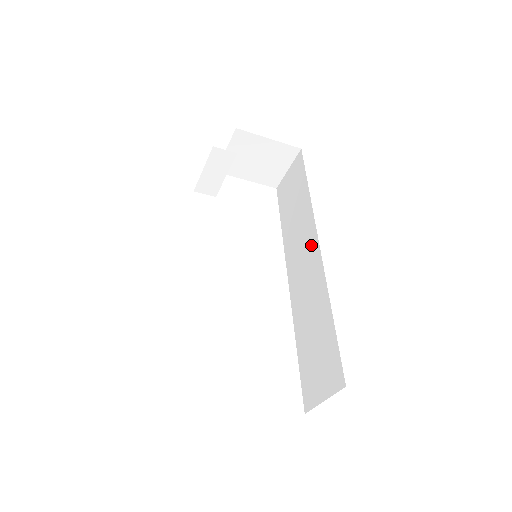
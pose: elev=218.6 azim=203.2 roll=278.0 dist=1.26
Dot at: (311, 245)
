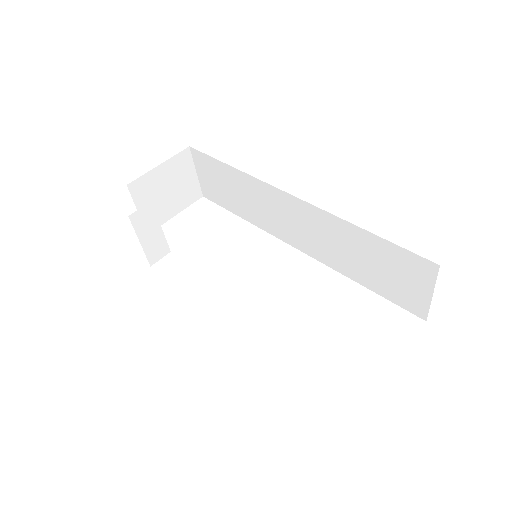
Dot at: (283, 202)
